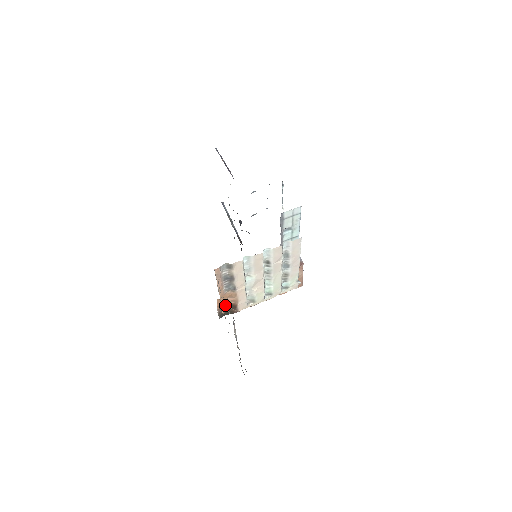
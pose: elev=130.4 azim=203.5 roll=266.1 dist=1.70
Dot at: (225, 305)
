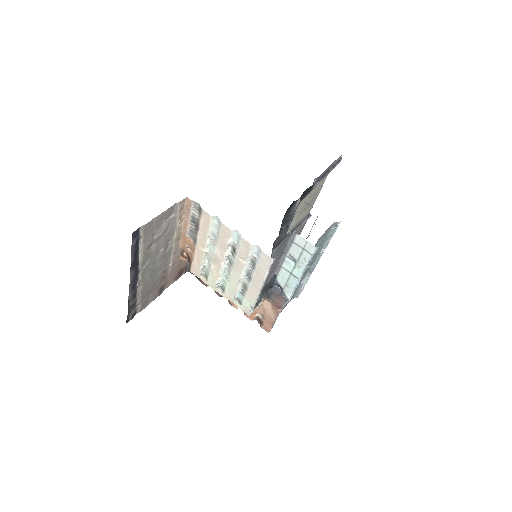
Dot at: (187, 254)
